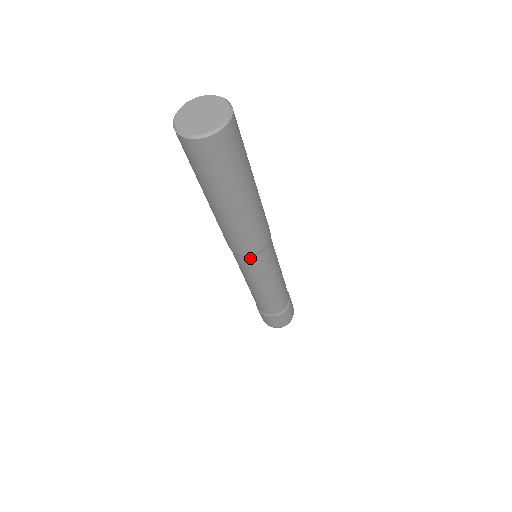
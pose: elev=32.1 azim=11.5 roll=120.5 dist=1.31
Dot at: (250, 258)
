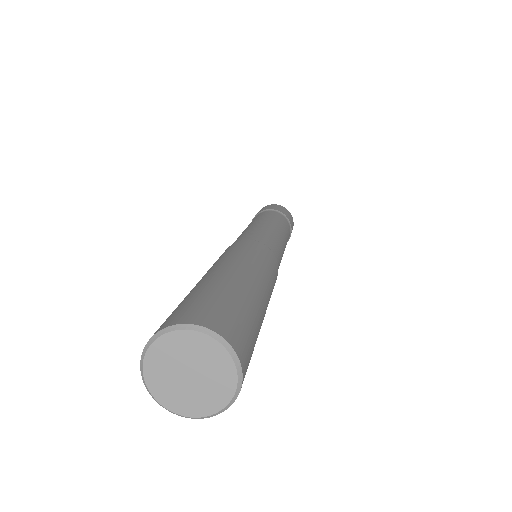
Dot at: occluded
